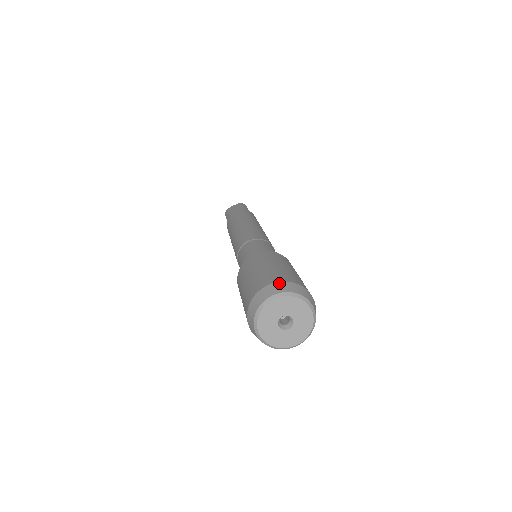
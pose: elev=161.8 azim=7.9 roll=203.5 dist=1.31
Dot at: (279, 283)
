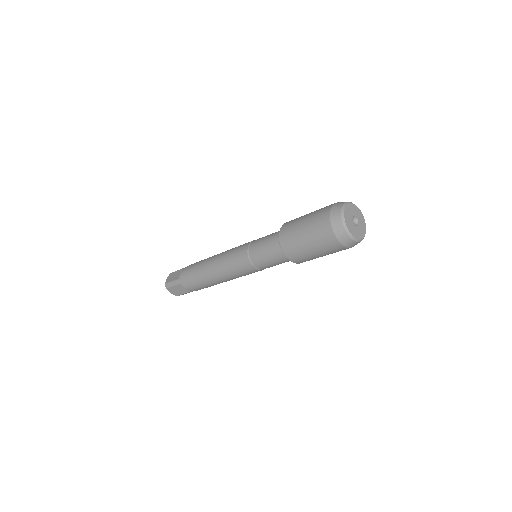
Dot at: (334, 205)
